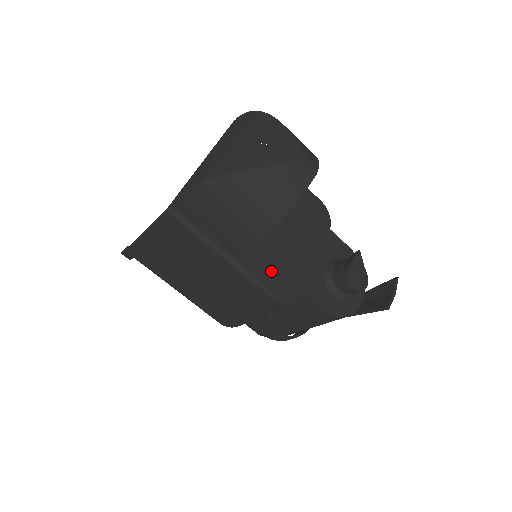
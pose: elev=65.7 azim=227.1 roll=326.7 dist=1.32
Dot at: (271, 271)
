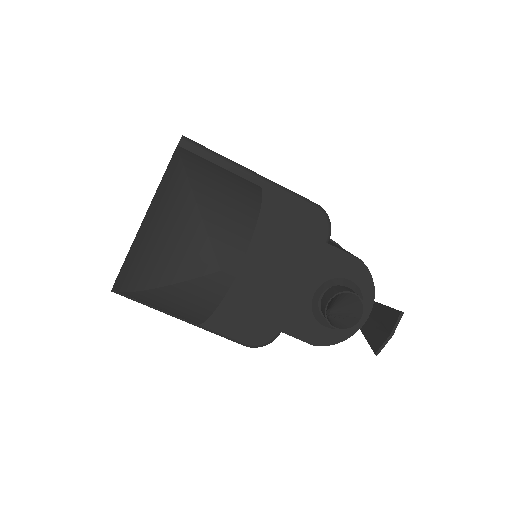
Dot at: (237, 320)
